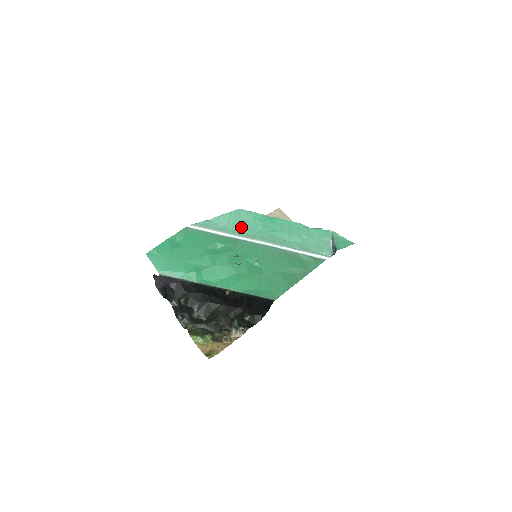
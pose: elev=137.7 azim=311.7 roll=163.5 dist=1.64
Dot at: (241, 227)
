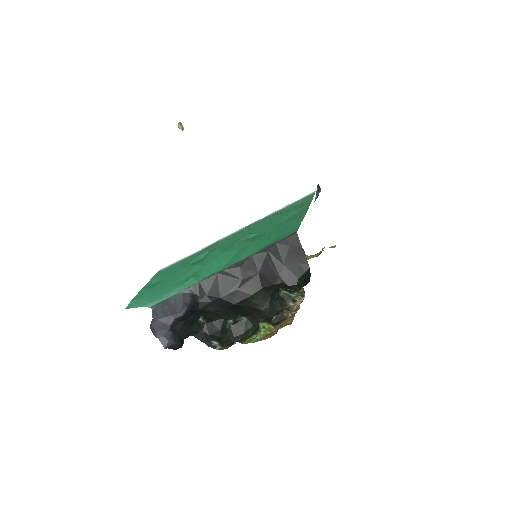
Dot at: occluded
